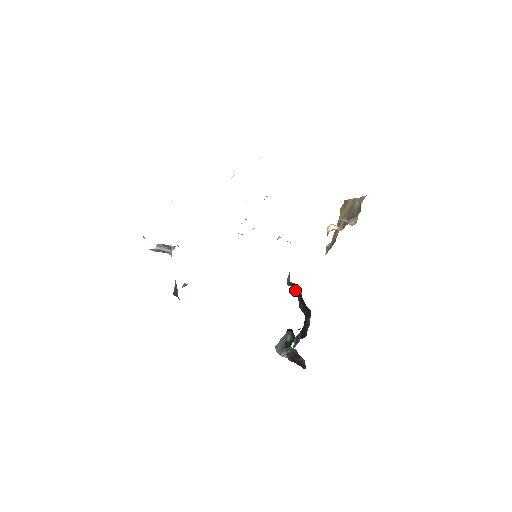
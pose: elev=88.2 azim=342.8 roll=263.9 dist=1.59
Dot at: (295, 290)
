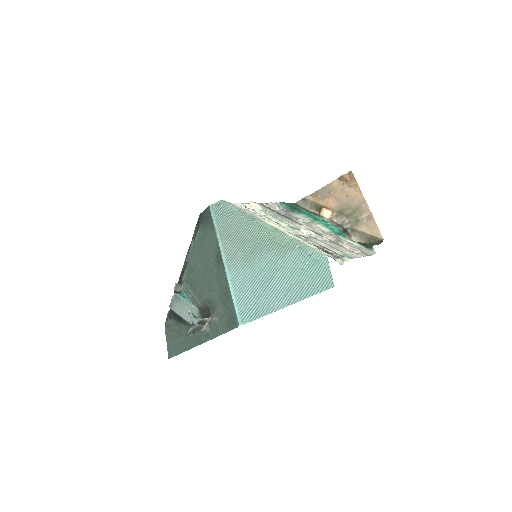
Dot at: occluded
